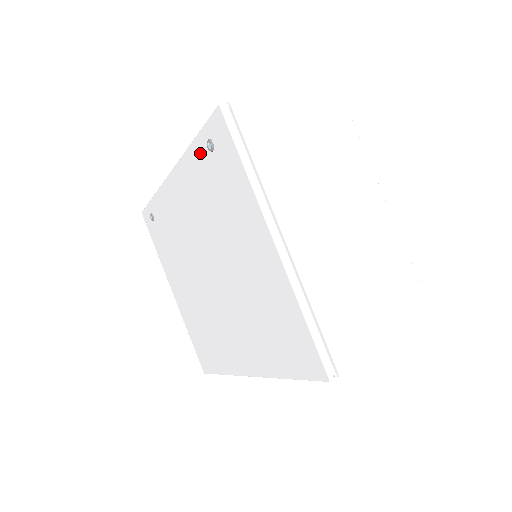
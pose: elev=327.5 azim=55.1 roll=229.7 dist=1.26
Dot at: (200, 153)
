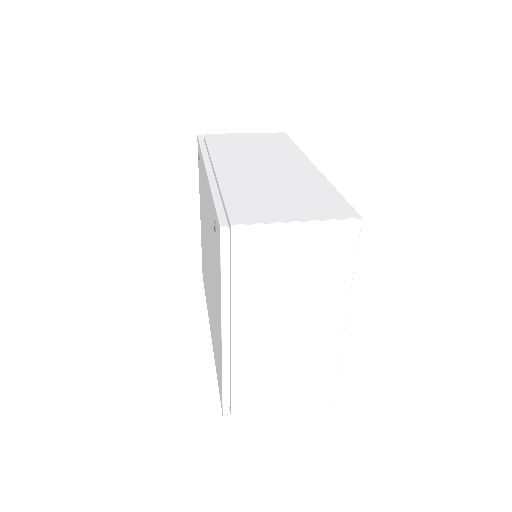
Dot at: (213, 212)
